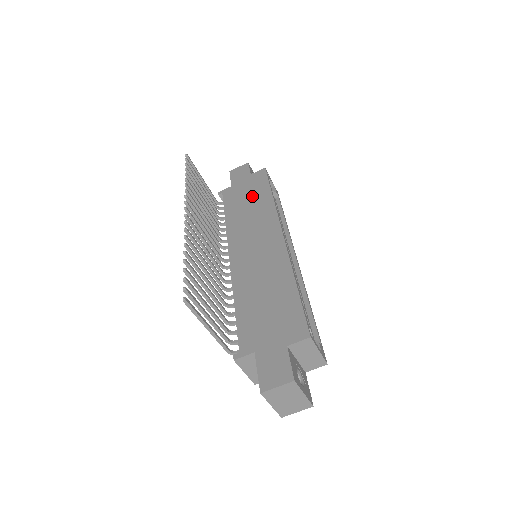
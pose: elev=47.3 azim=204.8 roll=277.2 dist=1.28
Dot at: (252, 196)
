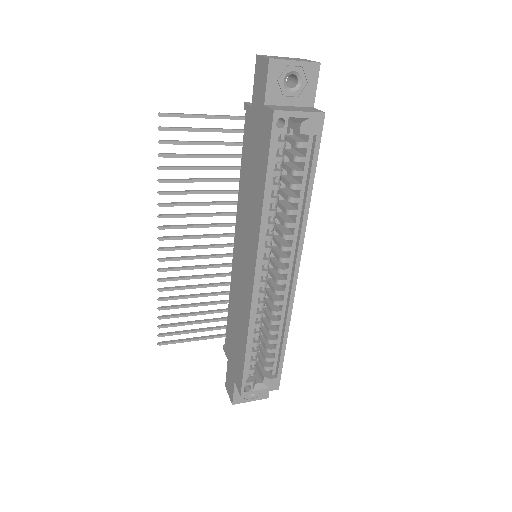
Dot at: (255, 168)
